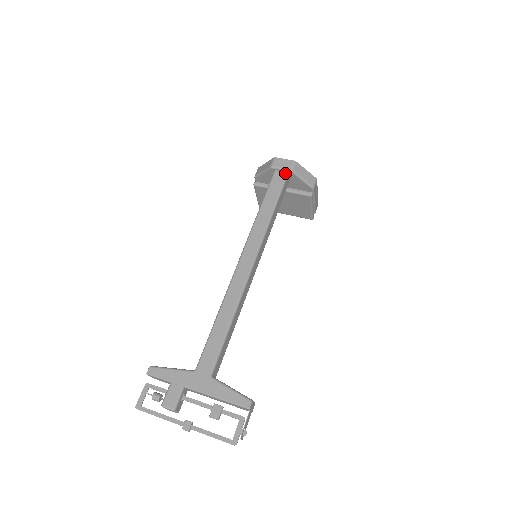
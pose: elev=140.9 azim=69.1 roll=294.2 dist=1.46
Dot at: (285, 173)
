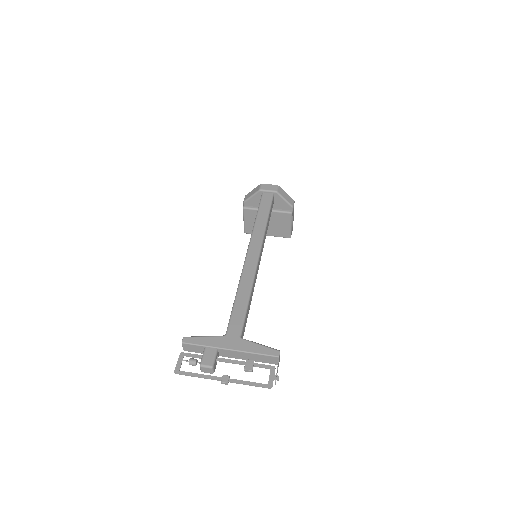
Dot at: (271, 194)
